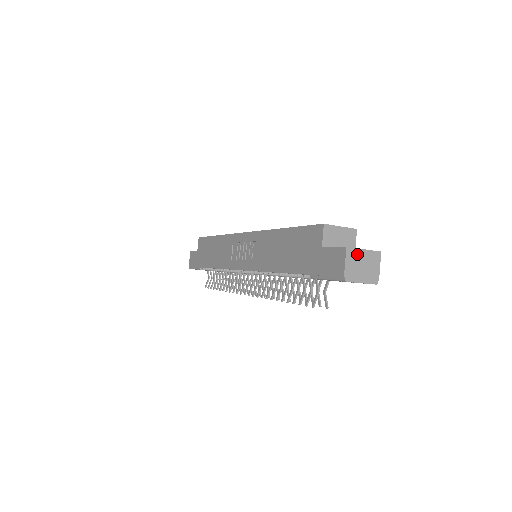
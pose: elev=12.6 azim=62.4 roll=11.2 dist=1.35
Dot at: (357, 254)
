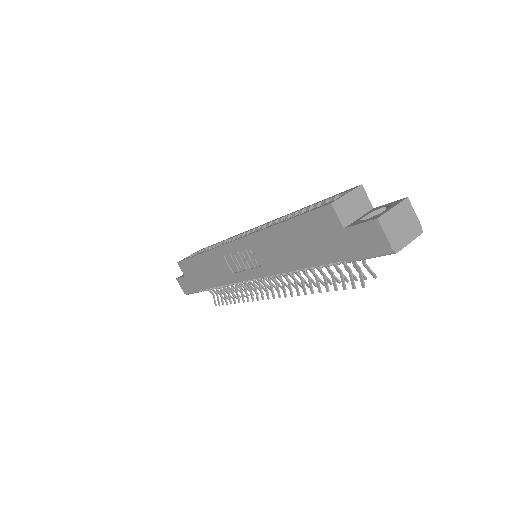
Dot at: (390, 218)
